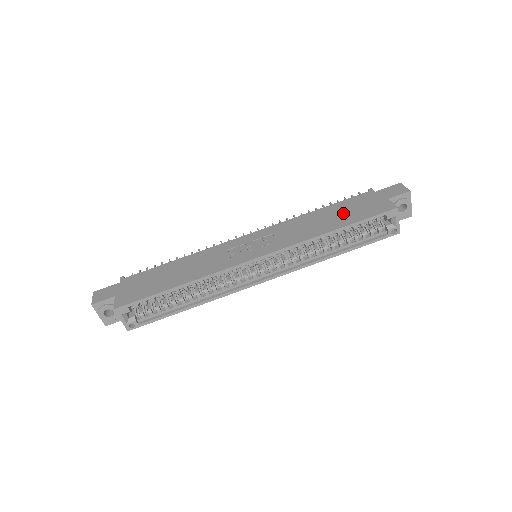
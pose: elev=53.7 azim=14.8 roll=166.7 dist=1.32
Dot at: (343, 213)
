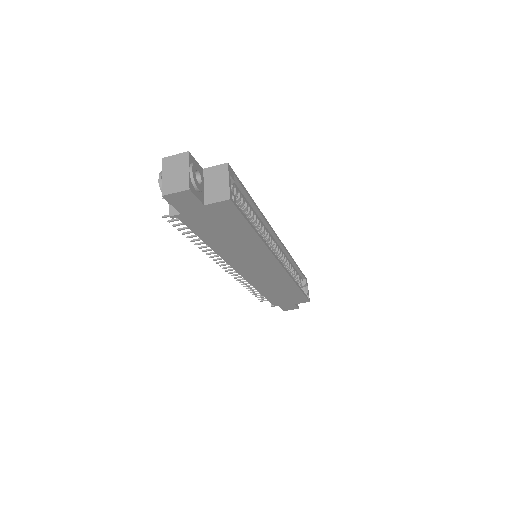
Dot at: occluded
